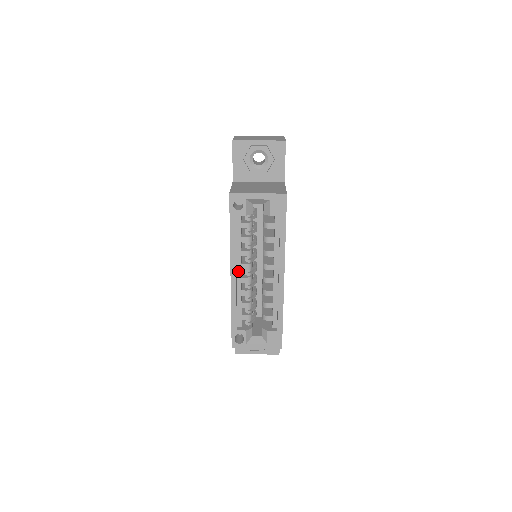
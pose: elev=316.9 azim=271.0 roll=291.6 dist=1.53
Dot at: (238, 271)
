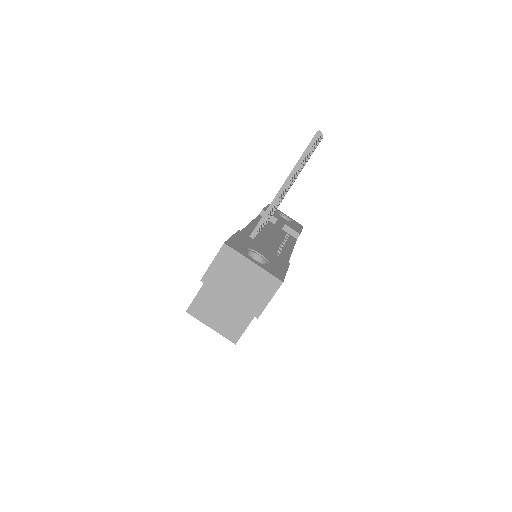
Dot at: occluded
